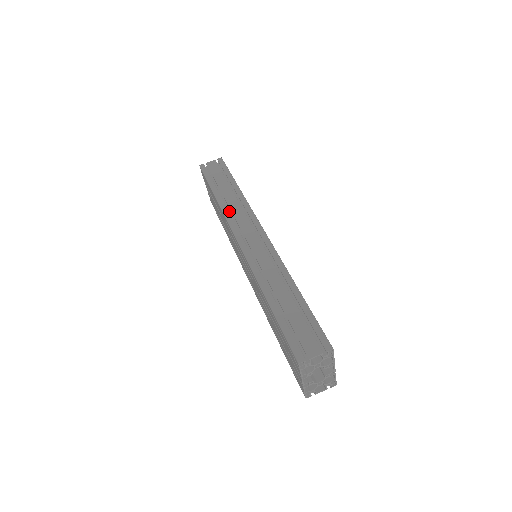
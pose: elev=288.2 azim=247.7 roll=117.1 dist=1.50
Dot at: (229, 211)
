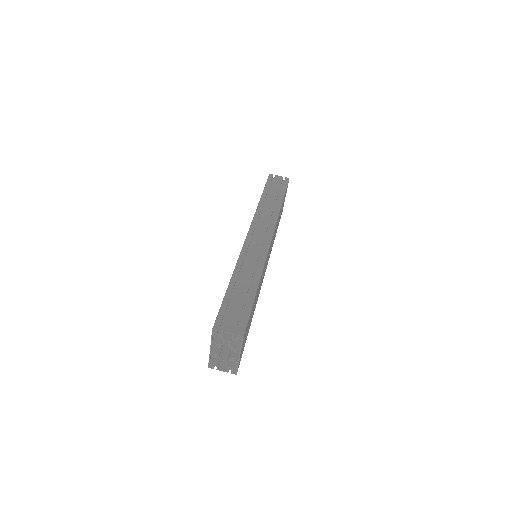
Dot at: (261, 214)
